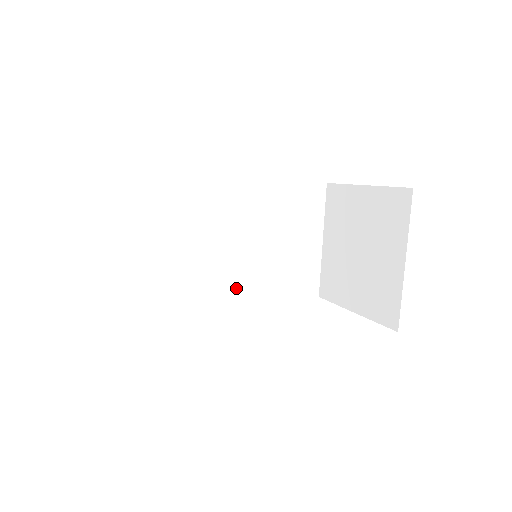
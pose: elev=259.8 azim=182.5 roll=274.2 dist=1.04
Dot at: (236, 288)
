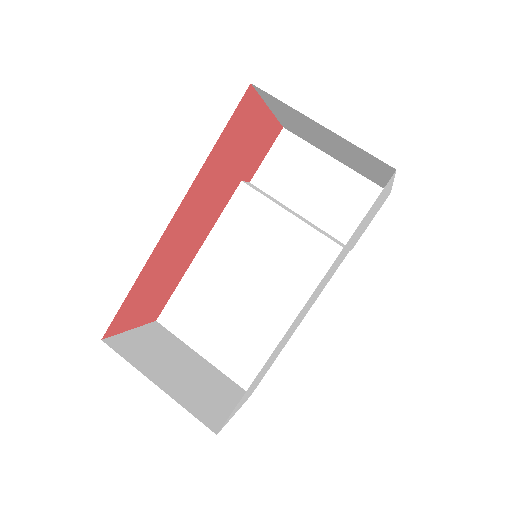
Dot at: (301, 276)
